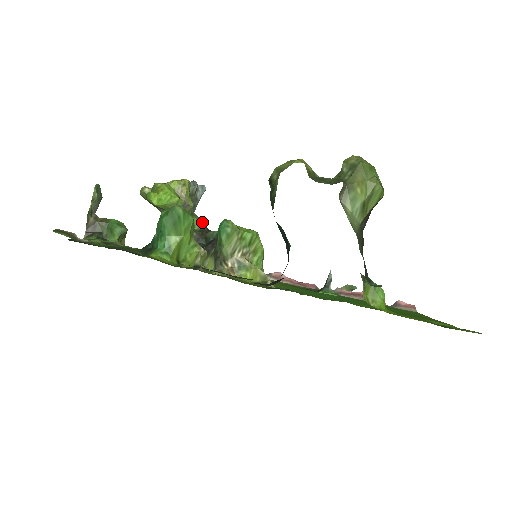
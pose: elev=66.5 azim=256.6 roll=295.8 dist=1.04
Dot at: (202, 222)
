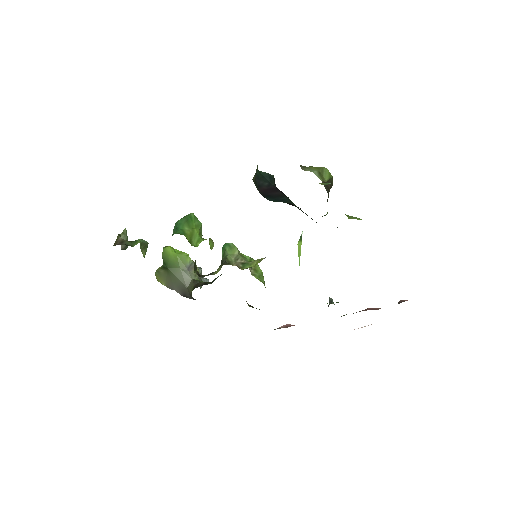
Dot at: occluded
